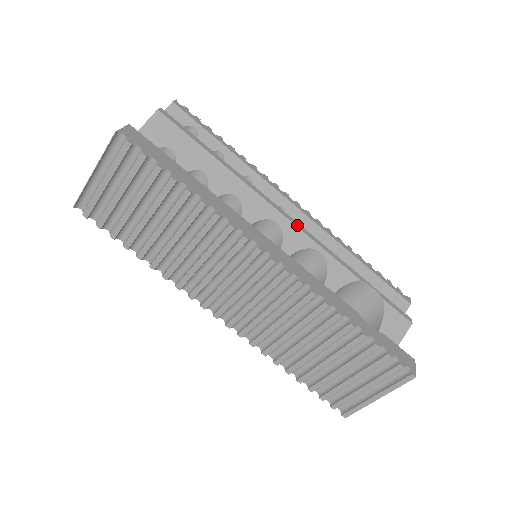
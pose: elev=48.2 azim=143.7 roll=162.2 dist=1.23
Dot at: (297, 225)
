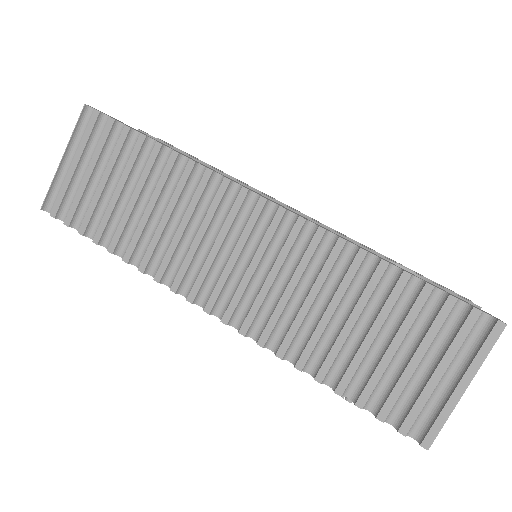
Dot at: (298, 212)
